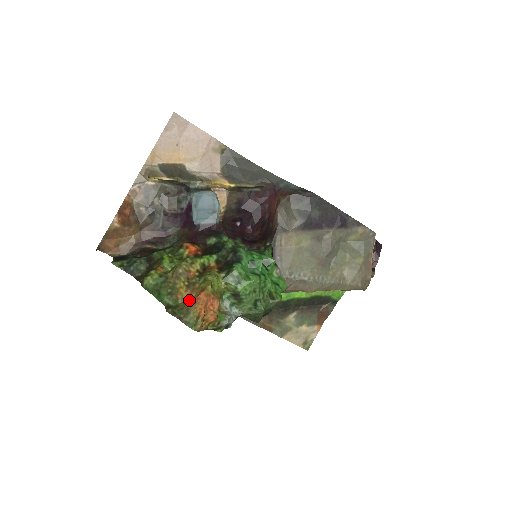
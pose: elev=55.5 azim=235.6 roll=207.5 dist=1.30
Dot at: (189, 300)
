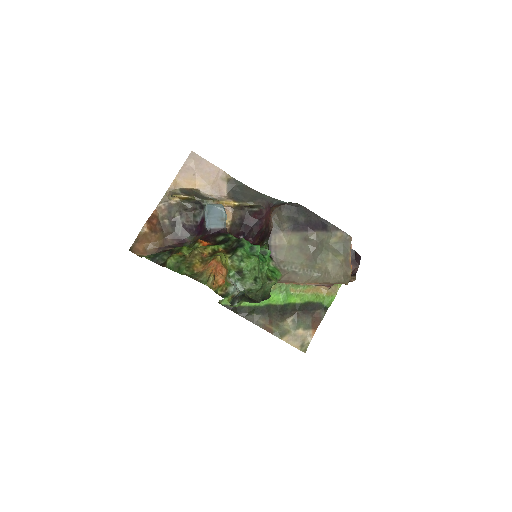
Dot at: (203, 268)
